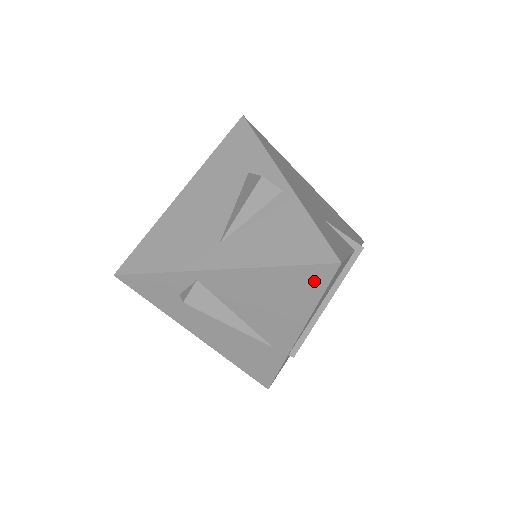
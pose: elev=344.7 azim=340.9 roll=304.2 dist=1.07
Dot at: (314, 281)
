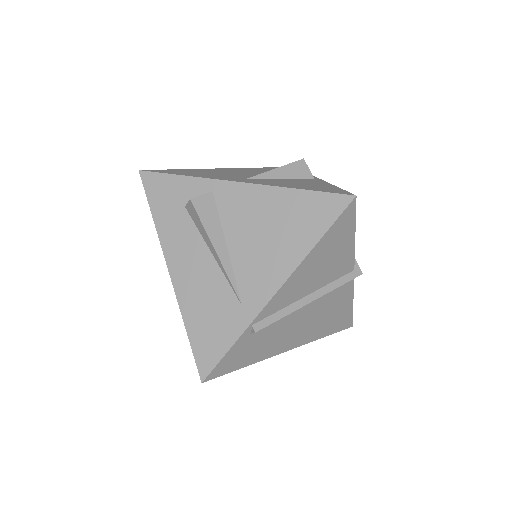
Dot at: (323, 214)
